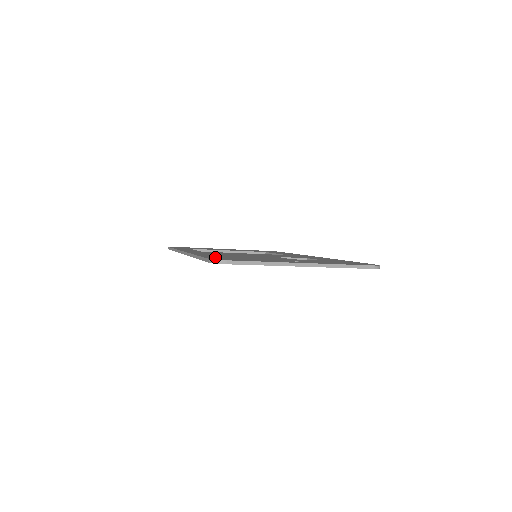
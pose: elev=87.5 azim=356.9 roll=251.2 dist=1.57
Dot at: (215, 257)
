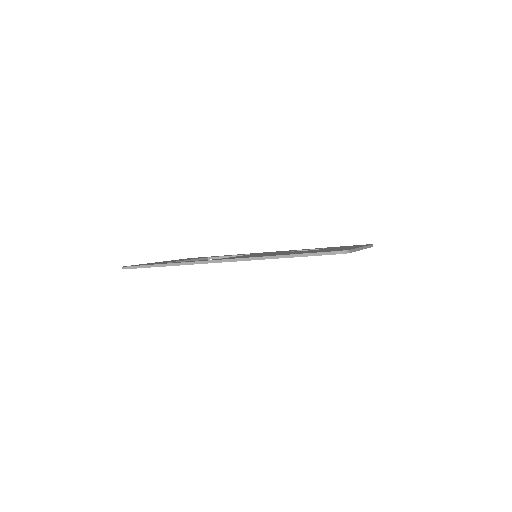
Dot at: (314, 252)
